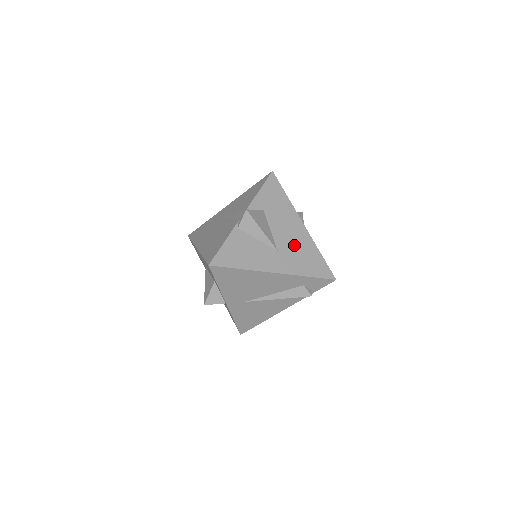
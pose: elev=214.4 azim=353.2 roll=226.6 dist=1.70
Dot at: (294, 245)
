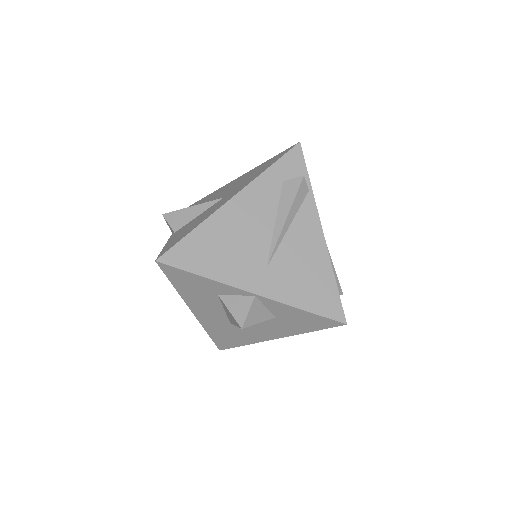
Dot at: (238, 184)
